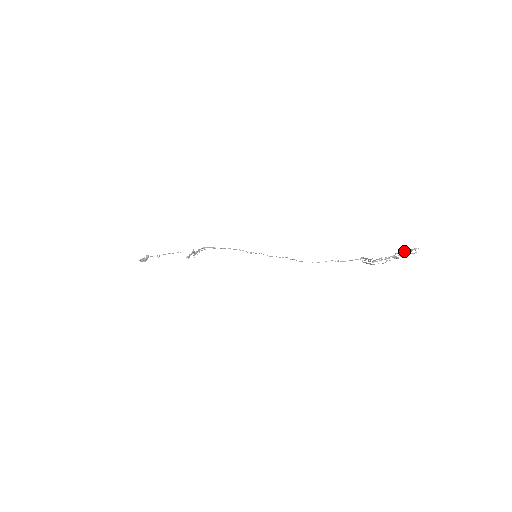
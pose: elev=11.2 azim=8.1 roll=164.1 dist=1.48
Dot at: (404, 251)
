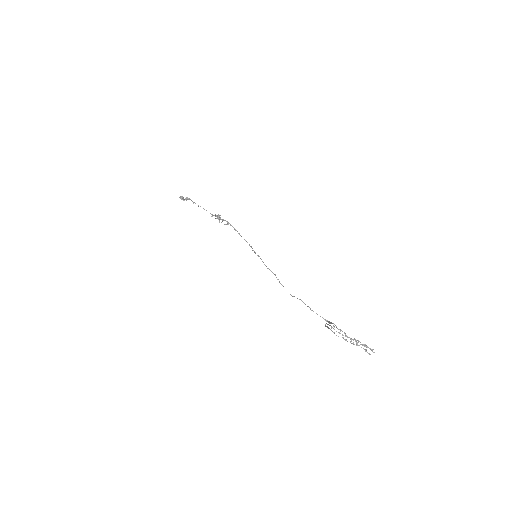
Dot at: occluded
